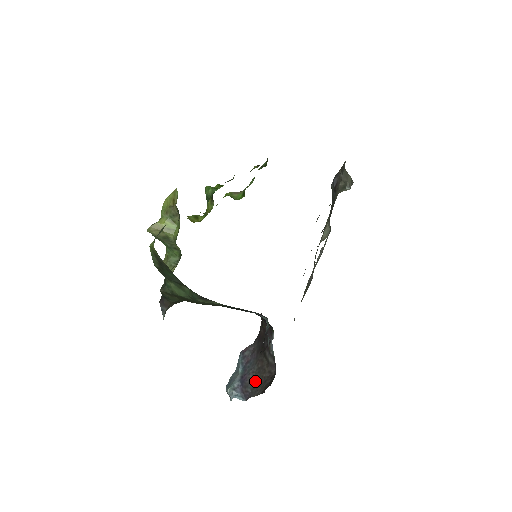
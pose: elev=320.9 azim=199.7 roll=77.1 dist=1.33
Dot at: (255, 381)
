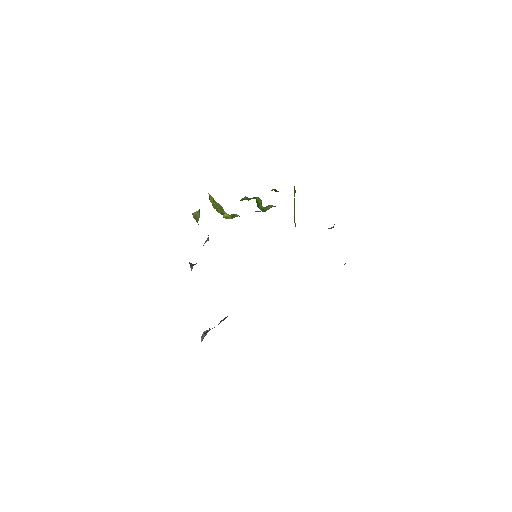
Dot at: occluded
